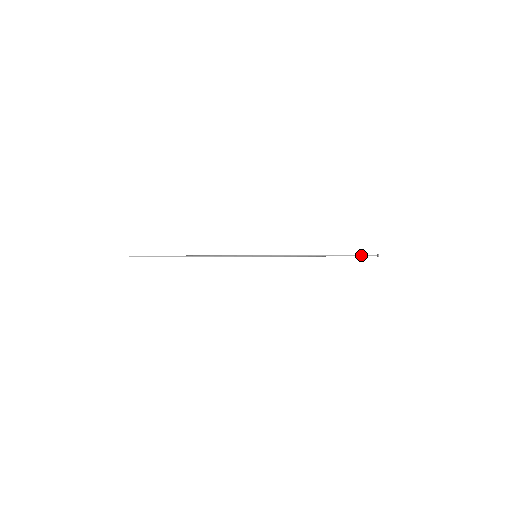
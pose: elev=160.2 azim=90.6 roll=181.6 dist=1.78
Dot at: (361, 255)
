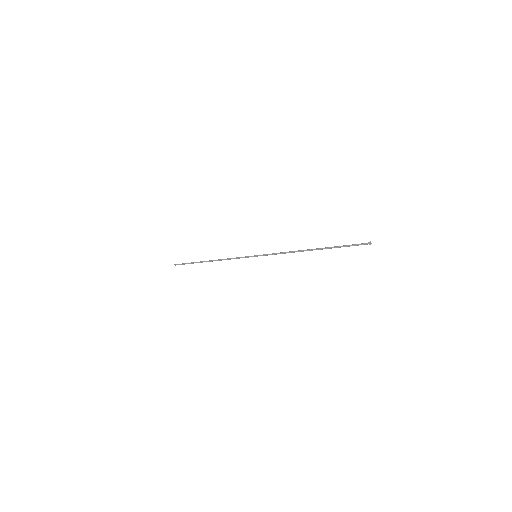
Dot at: occluded
